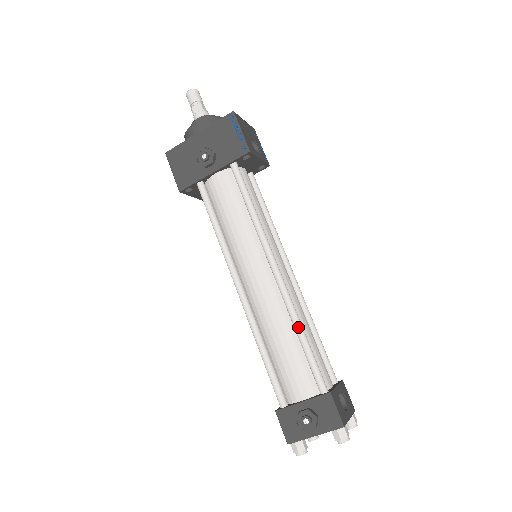
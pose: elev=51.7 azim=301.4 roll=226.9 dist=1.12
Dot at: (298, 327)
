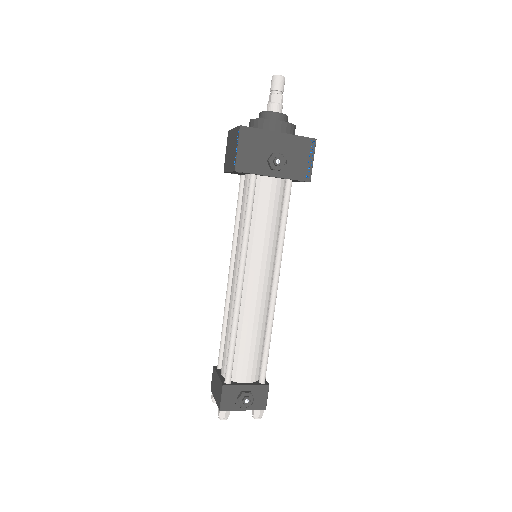
Dot at: (270, 332)
